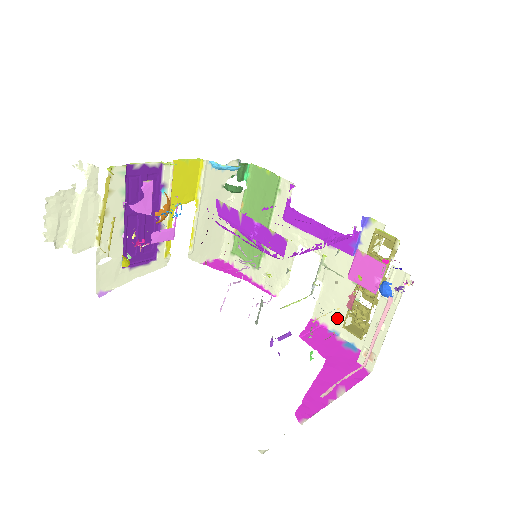
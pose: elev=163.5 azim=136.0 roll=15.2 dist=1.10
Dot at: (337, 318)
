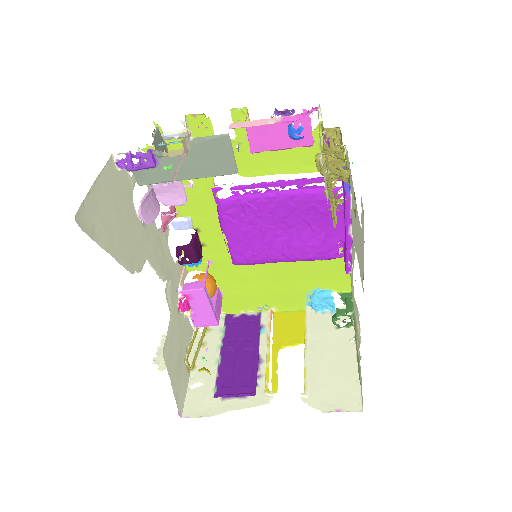
Dot at: (361, 249)
